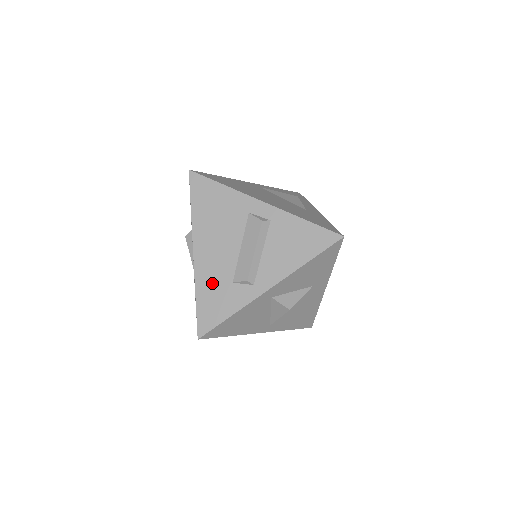
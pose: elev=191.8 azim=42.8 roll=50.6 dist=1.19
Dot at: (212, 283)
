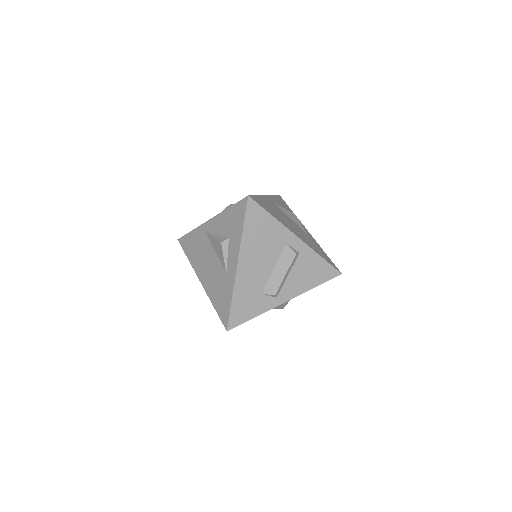
Dot at: (247, 292)
